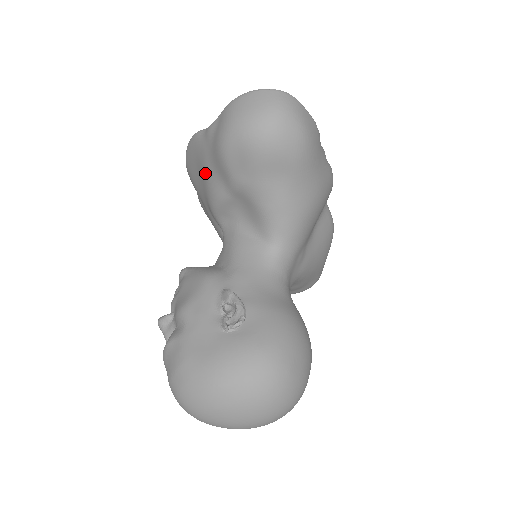
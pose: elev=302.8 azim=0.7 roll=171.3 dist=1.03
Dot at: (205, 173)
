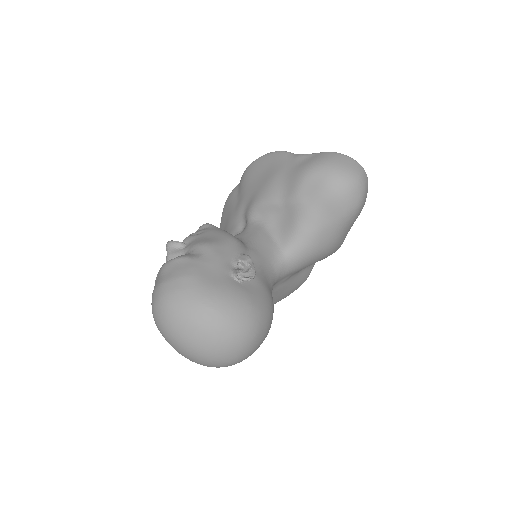
Dot at: (272, 178)
